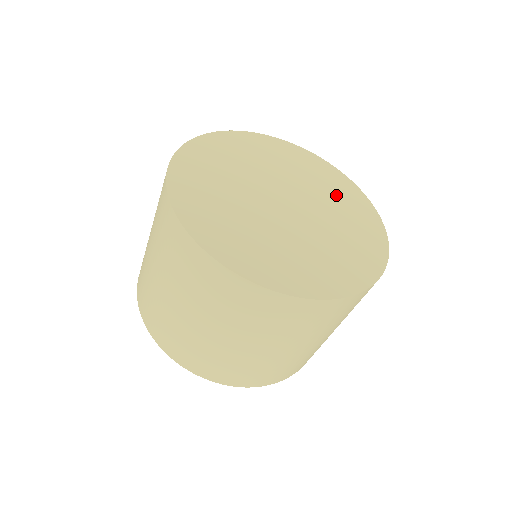
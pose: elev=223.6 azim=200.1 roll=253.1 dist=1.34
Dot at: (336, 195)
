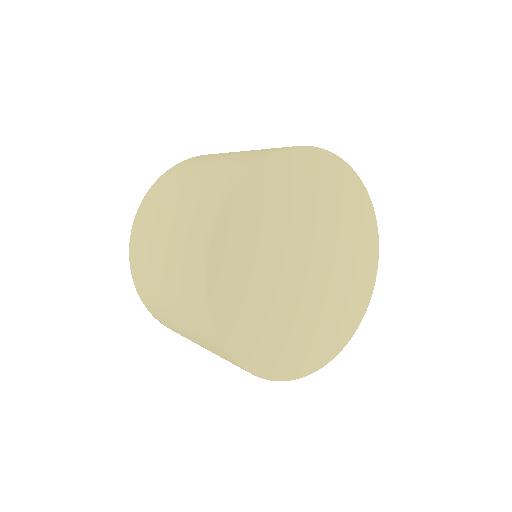
Dot at: (352, 231)
